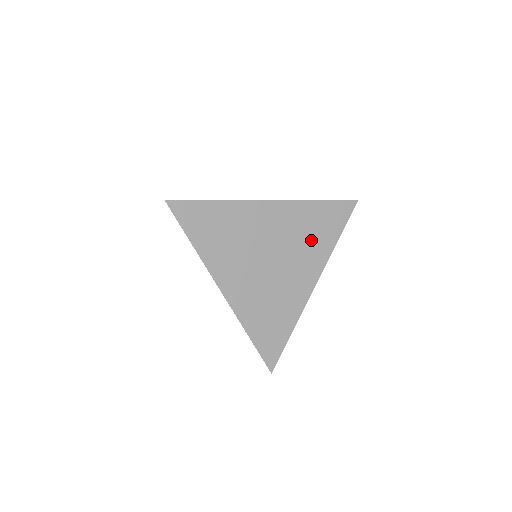
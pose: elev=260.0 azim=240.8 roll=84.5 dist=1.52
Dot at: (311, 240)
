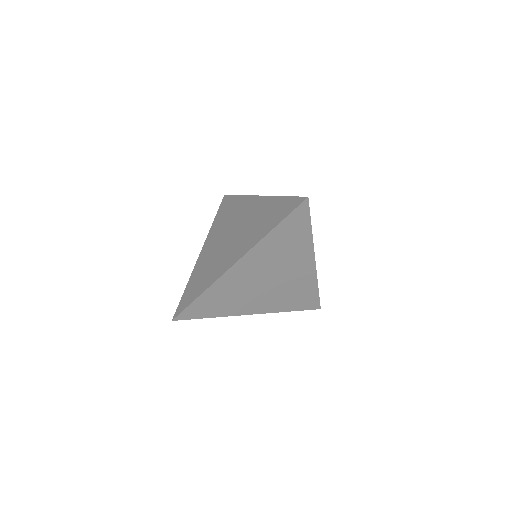
Dot at: (289, 249)
